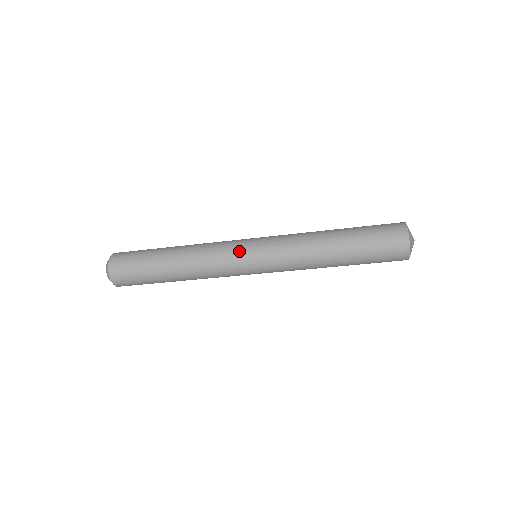
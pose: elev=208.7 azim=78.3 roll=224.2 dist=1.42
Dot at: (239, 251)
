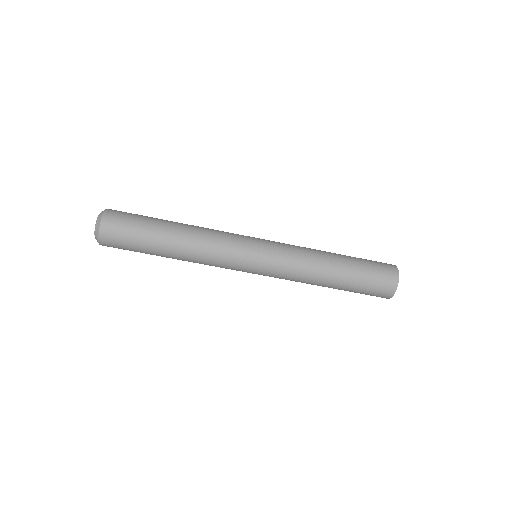
Dot at: (246, 250)
